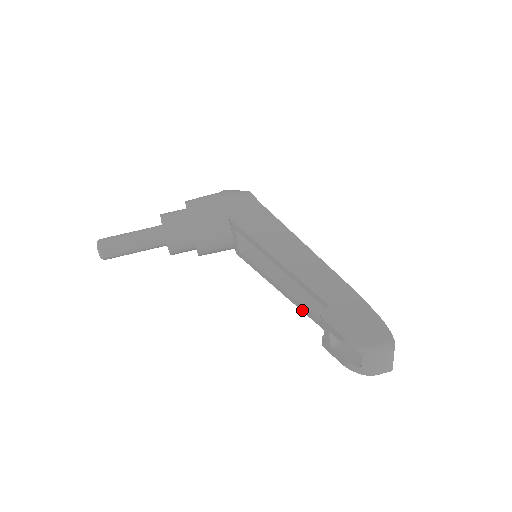
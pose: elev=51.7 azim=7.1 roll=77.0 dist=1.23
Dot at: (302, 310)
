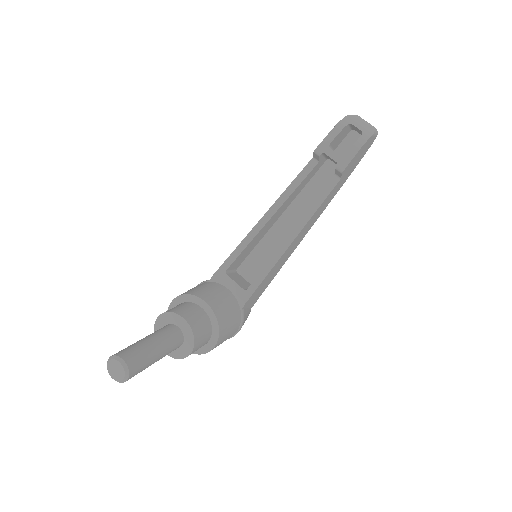
Dot at: (316, 209)
